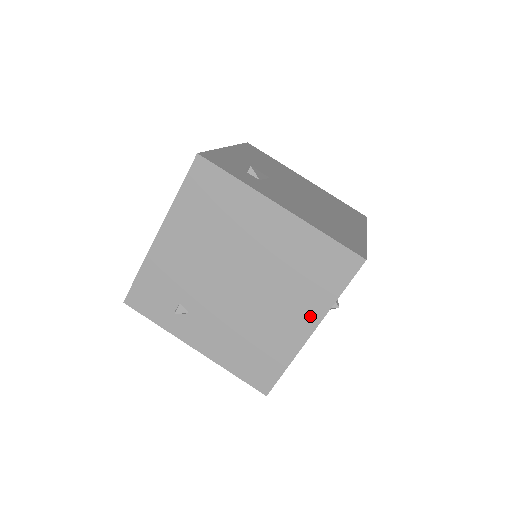
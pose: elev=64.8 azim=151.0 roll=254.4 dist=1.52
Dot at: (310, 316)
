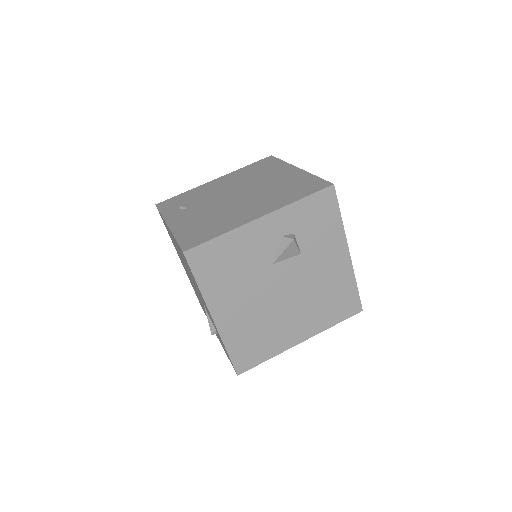
Dot at: (269, 209)
